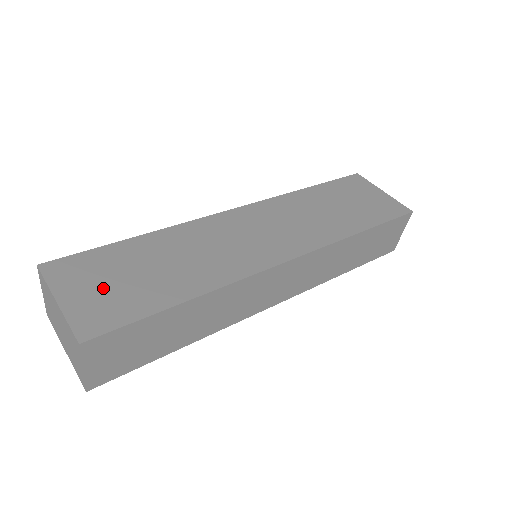
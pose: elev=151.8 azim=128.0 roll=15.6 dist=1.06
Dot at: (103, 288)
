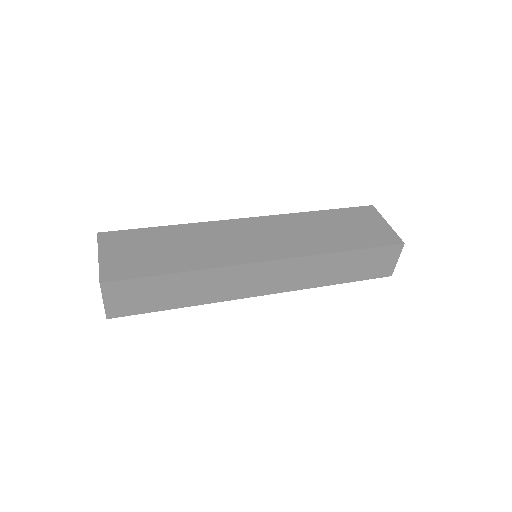
Dot at: (129, 254)
